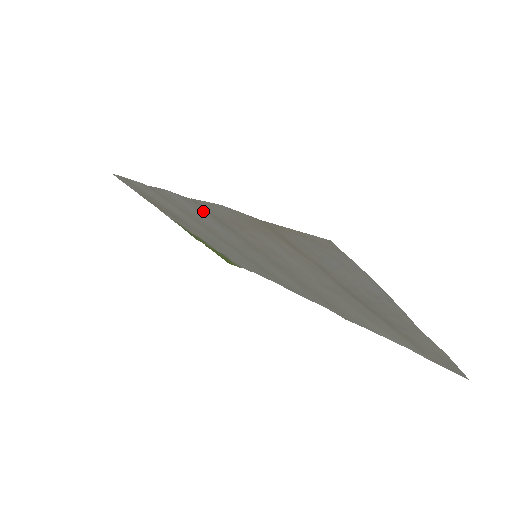
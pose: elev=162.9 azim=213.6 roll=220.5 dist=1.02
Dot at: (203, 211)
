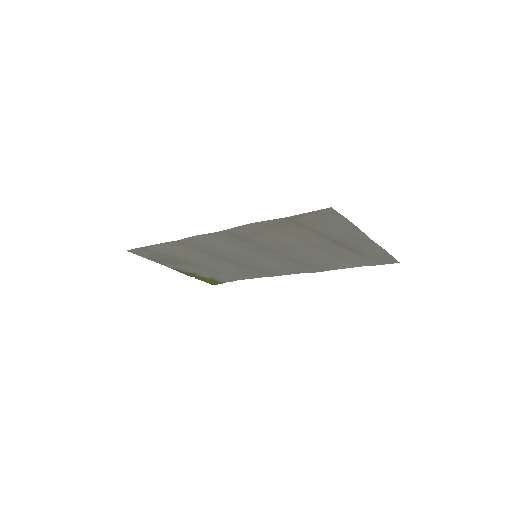
Dot at: (228, 237)
